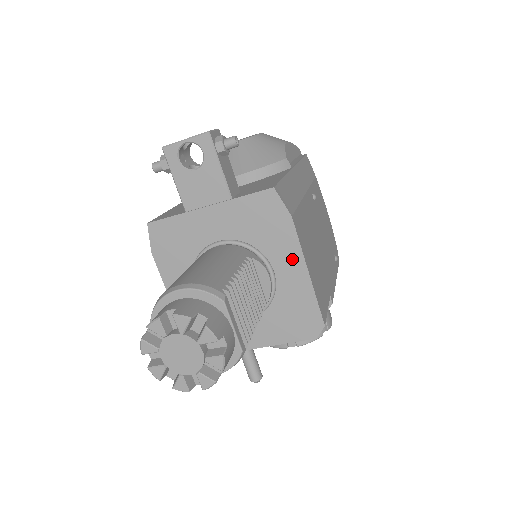
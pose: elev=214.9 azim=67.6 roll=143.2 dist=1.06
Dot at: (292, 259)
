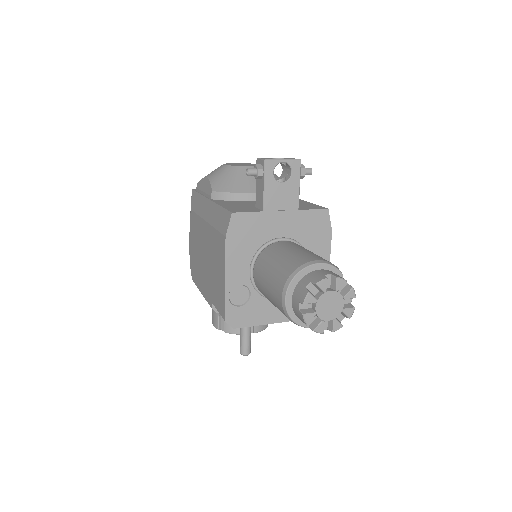
Dot at: occluded
